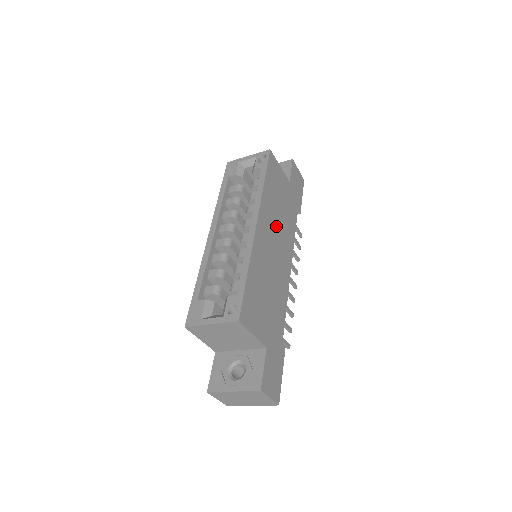
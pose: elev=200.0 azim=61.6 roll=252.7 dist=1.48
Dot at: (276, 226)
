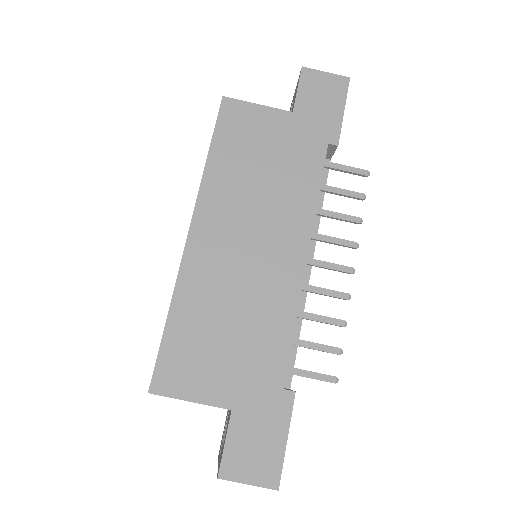
Dot at: (250, 208)
